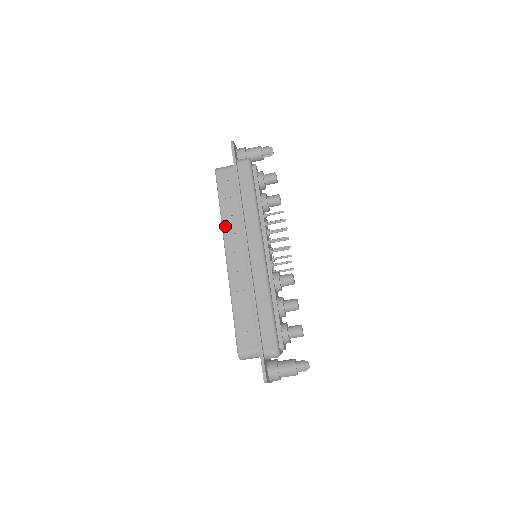
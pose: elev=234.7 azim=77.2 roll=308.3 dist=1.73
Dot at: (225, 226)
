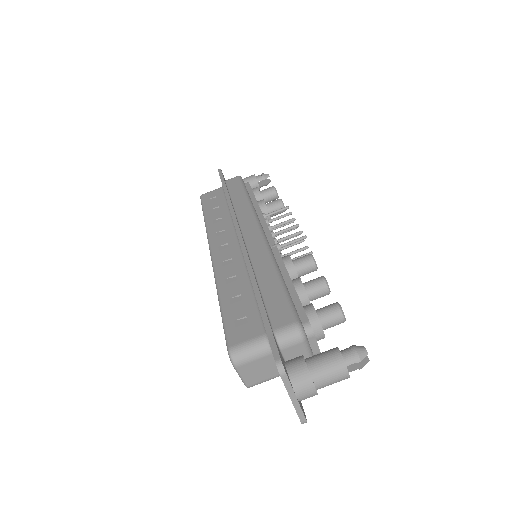
Dot at: (210, 228)
